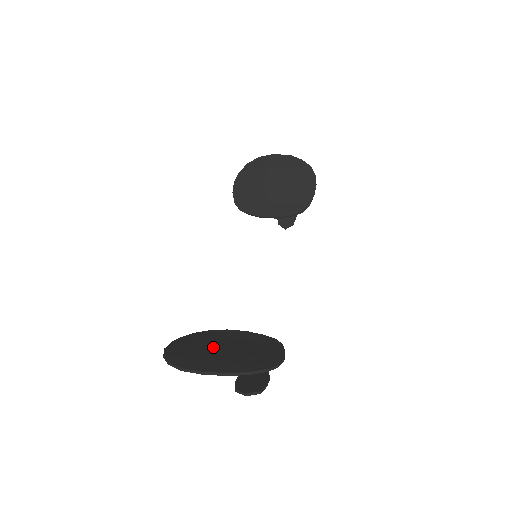
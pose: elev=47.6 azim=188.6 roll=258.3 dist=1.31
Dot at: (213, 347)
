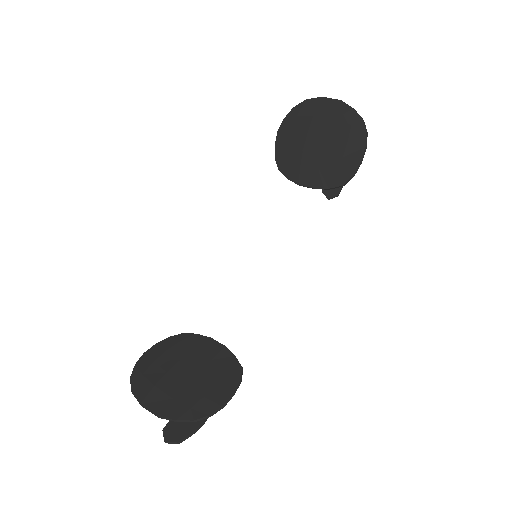
Dot at: (176, 366)
